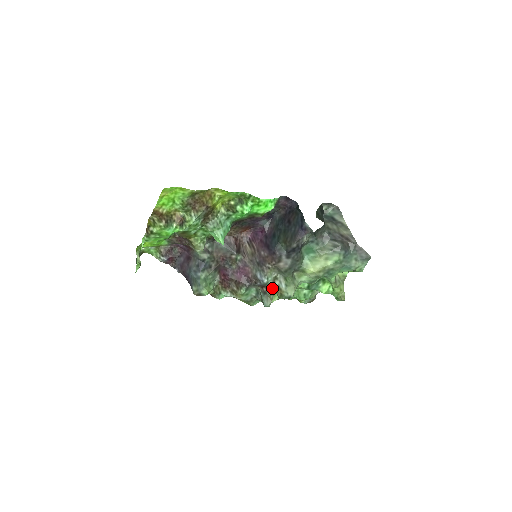
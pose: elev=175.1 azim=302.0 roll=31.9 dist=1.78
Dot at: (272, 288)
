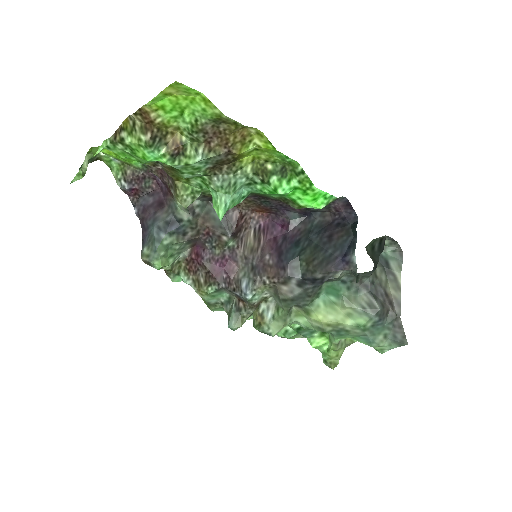
Dot at: (252, 309)
